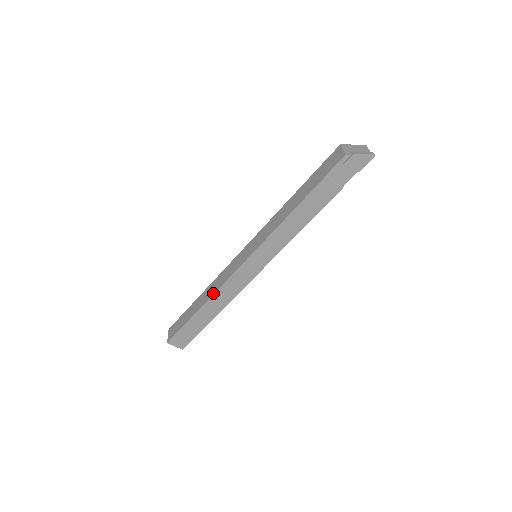
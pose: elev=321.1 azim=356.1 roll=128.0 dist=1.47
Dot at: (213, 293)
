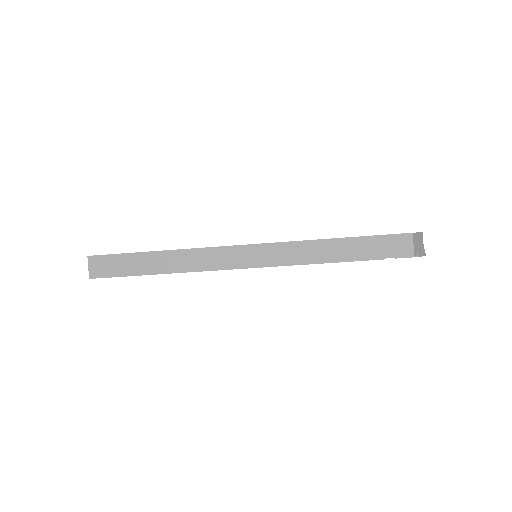
Dot at: (189, 271)
